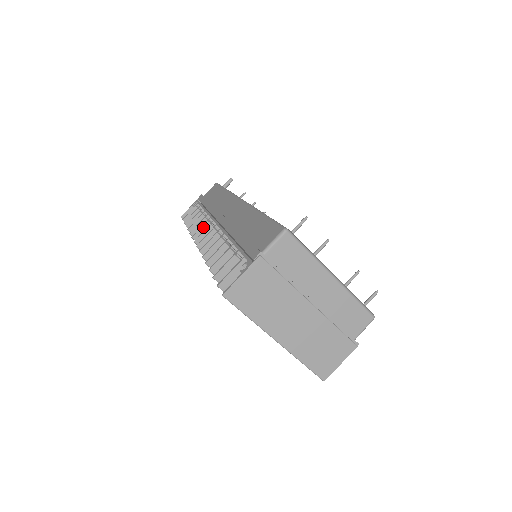
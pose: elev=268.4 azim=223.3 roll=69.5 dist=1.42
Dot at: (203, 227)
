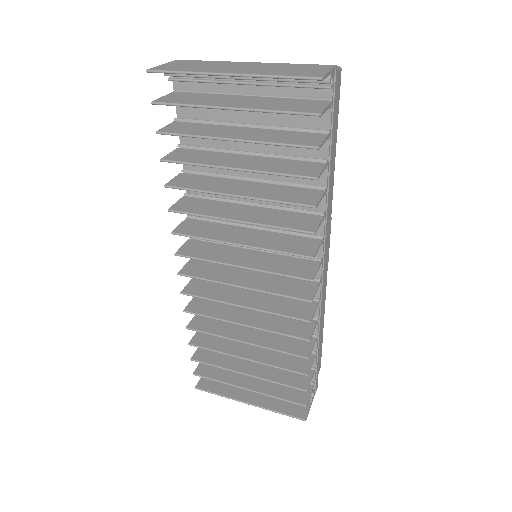
Dot at: (191, 282)
